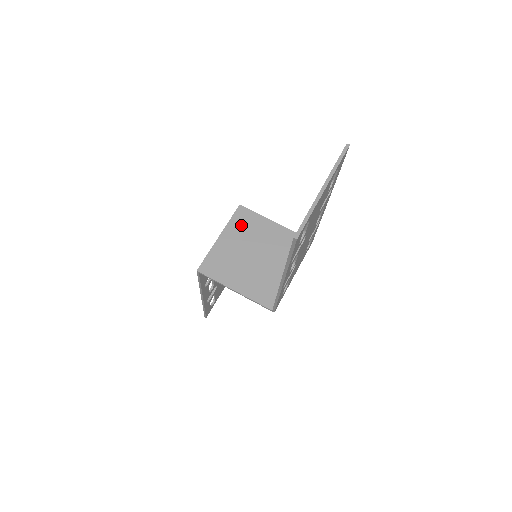
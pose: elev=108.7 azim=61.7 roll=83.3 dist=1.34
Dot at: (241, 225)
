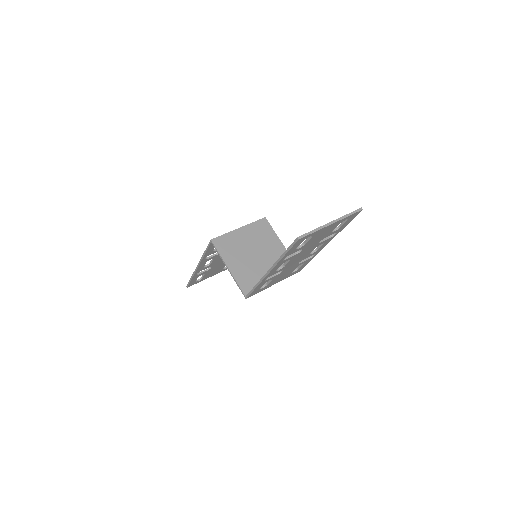
Dot at: (258, 230)
